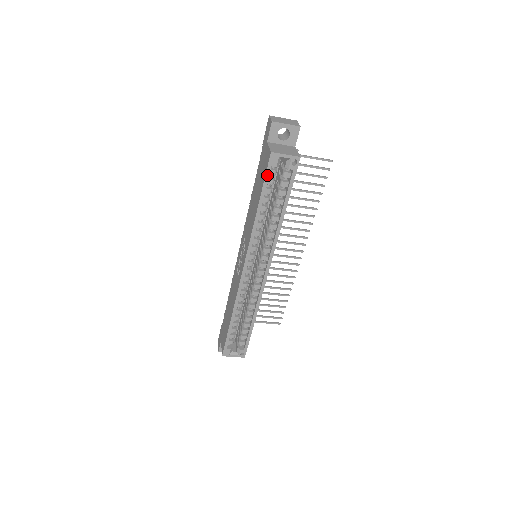
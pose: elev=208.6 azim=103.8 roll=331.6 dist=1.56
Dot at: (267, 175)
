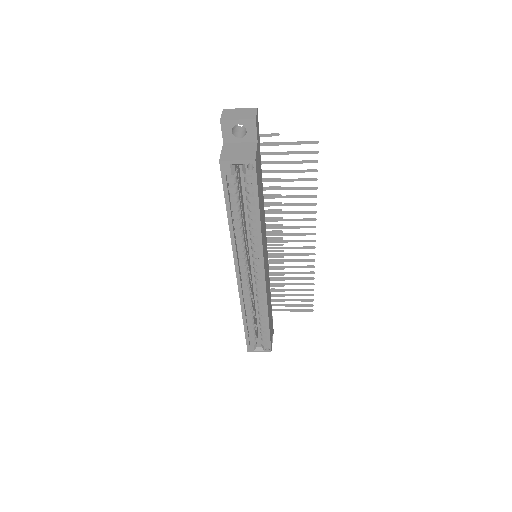
Dot at: (224, 185)
